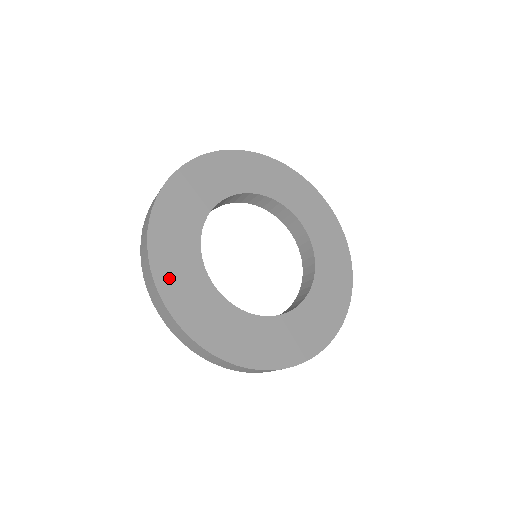
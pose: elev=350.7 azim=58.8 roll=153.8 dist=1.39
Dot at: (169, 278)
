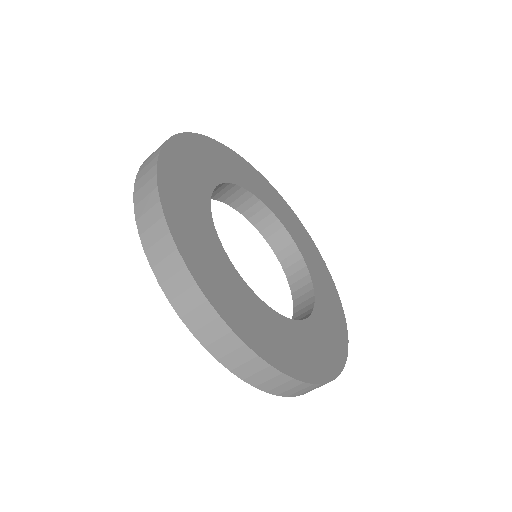
Dot at: (192, 249)
